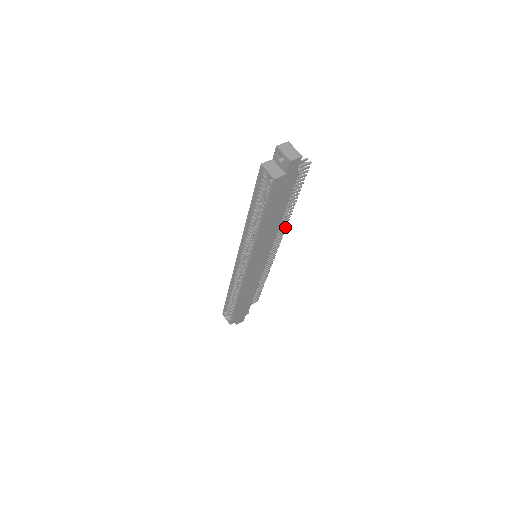
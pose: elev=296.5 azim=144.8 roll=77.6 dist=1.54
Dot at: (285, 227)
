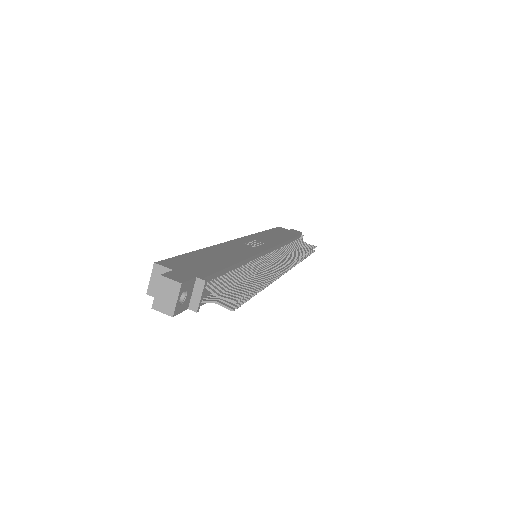
Dot at: (274, 278)
